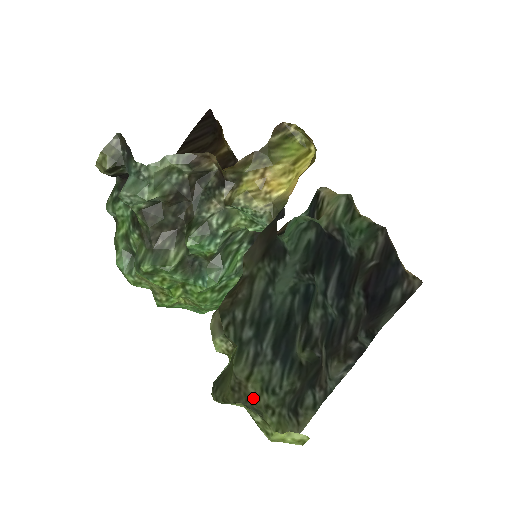
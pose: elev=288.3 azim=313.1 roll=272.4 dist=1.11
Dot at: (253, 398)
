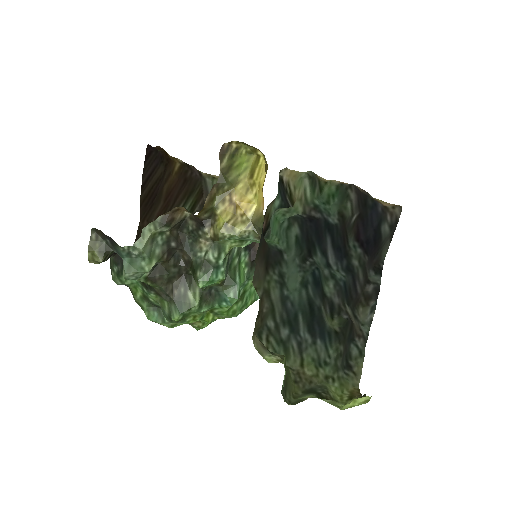
Dot at: (313, 378)
